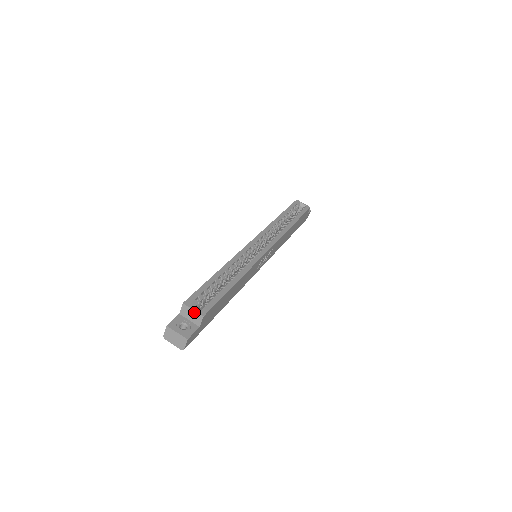
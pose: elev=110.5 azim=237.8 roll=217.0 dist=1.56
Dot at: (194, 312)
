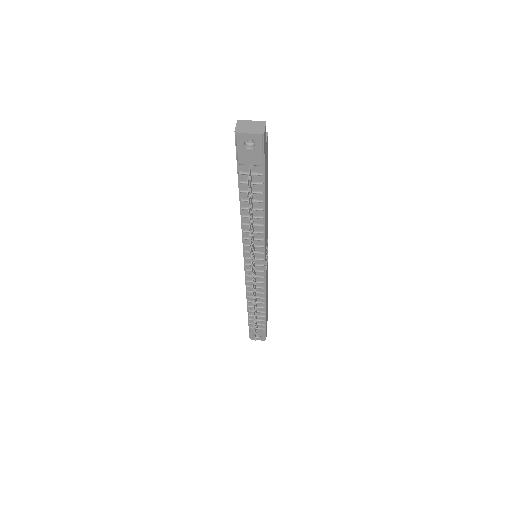
Dot at: occluded
